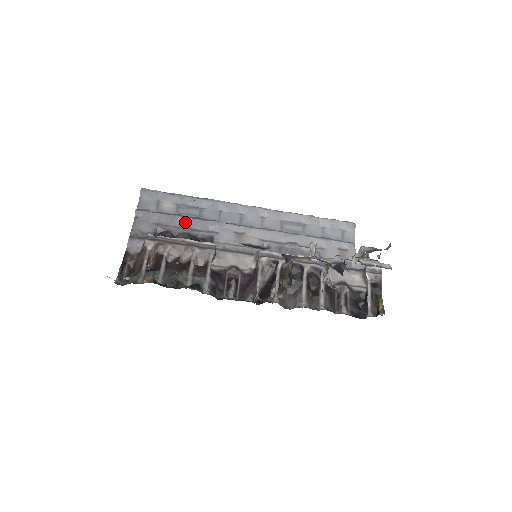
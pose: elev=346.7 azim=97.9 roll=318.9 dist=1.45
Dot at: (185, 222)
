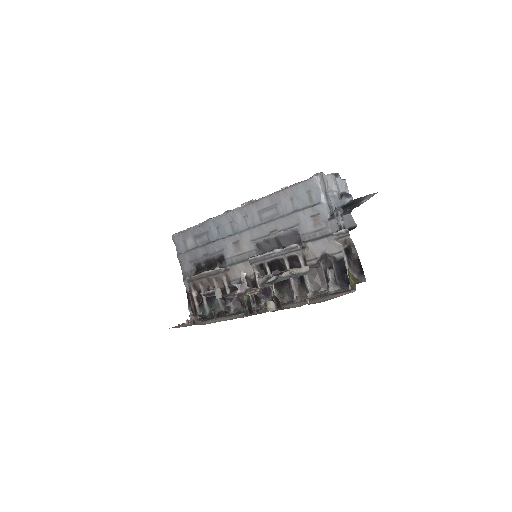
Dot at: (203, 251)
